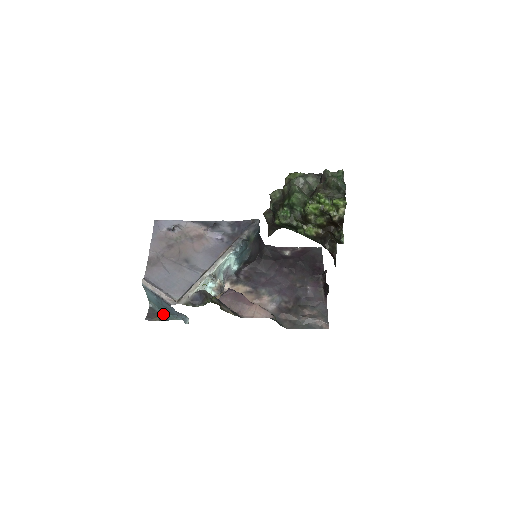
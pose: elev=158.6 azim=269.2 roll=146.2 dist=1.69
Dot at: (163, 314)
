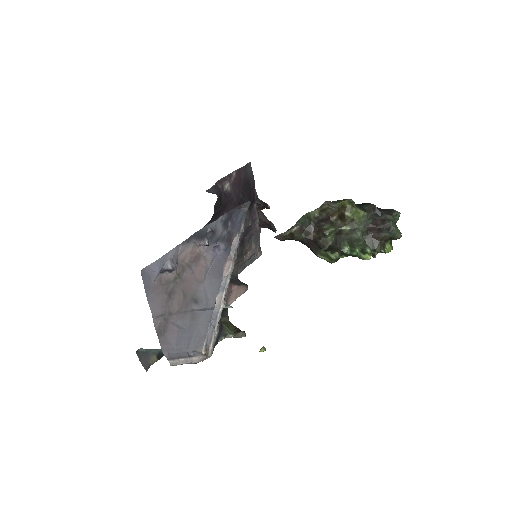
Dot at: (159, 352)
